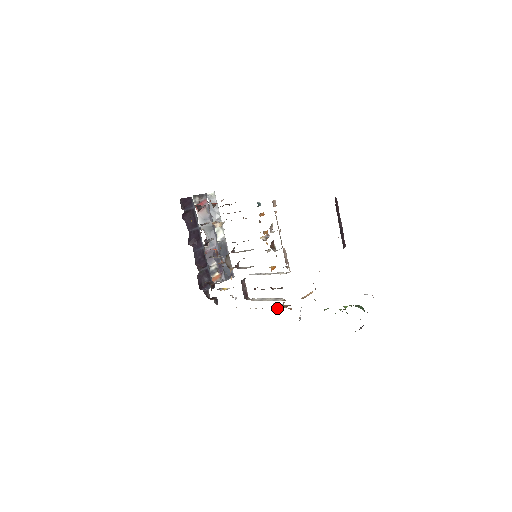
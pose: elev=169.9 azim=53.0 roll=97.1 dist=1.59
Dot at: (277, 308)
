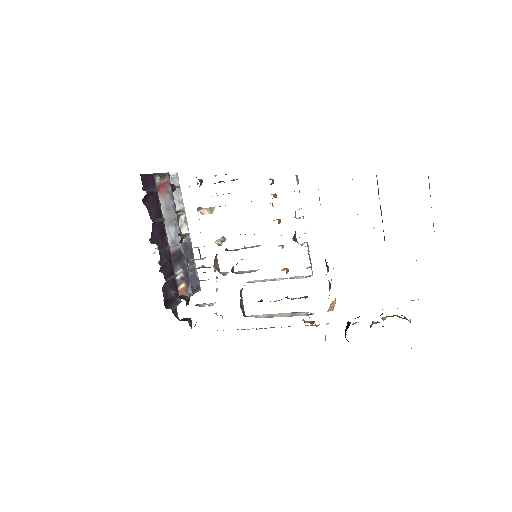
Dot at: occluded
